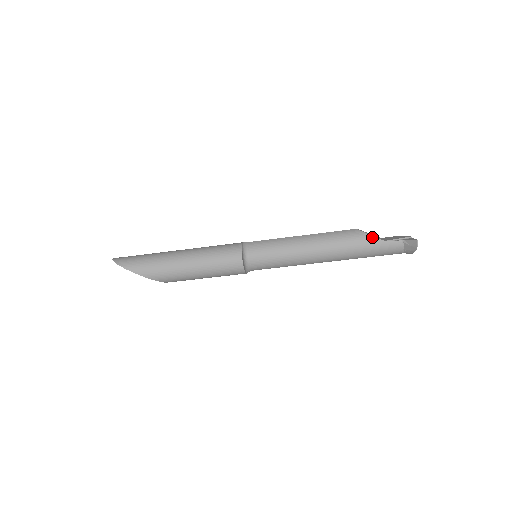
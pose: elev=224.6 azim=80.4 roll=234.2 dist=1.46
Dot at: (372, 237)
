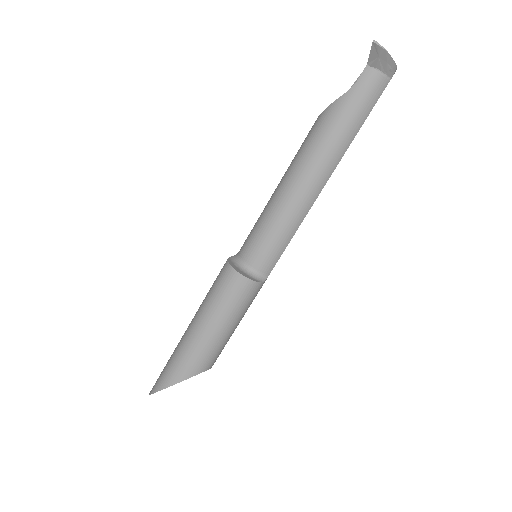
Dot at: (334, 103)
